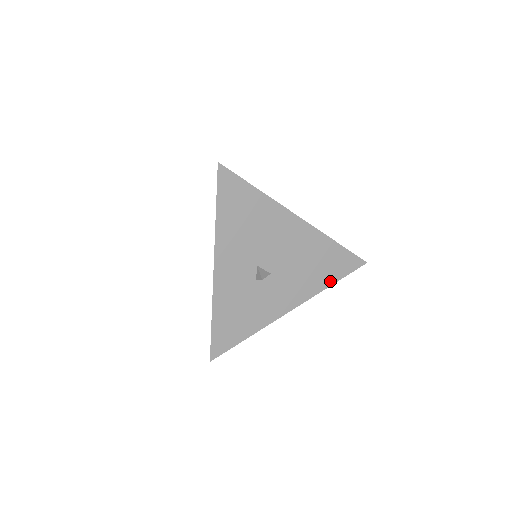
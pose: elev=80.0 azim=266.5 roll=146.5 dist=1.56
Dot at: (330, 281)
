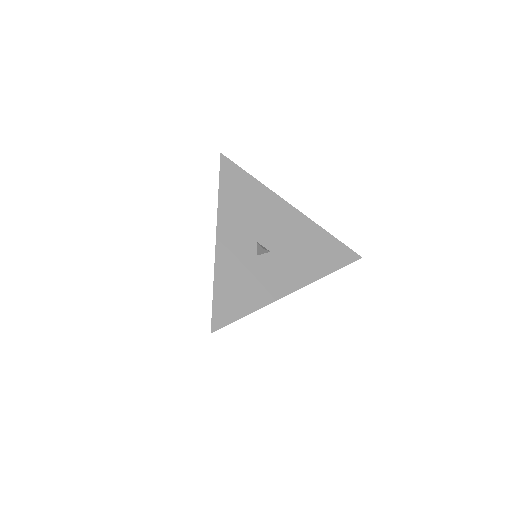
Dot at: (329, 269)
